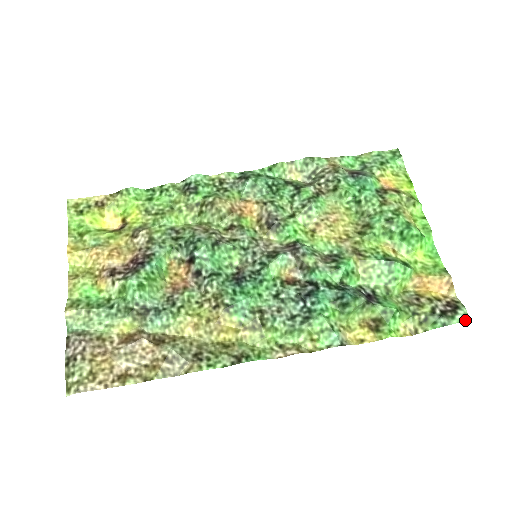
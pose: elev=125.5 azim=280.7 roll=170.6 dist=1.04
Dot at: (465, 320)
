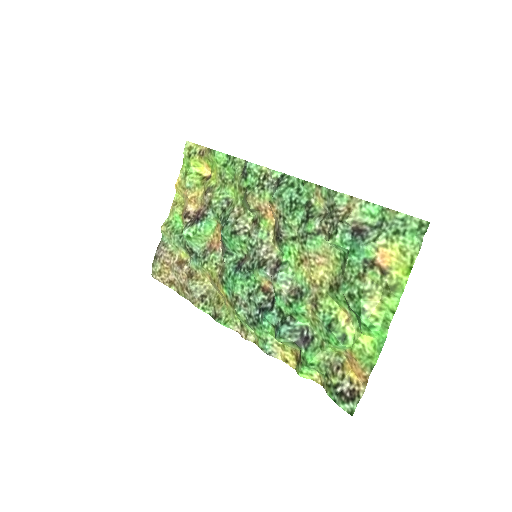
Dot at: (349, 412)
